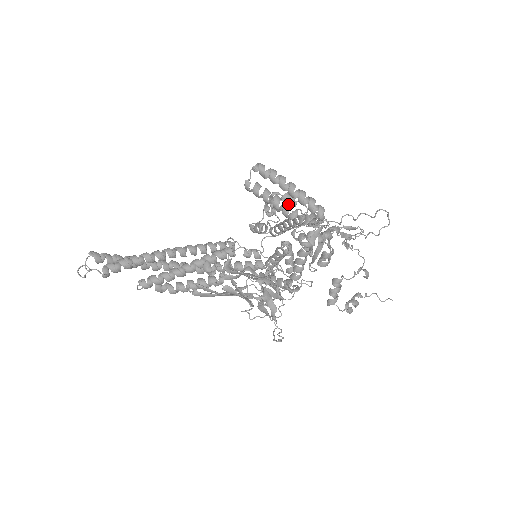
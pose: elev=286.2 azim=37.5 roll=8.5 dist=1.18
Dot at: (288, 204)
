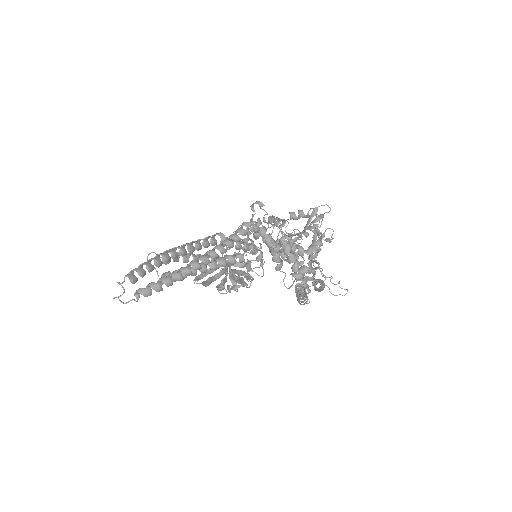
Dot at: occluded
